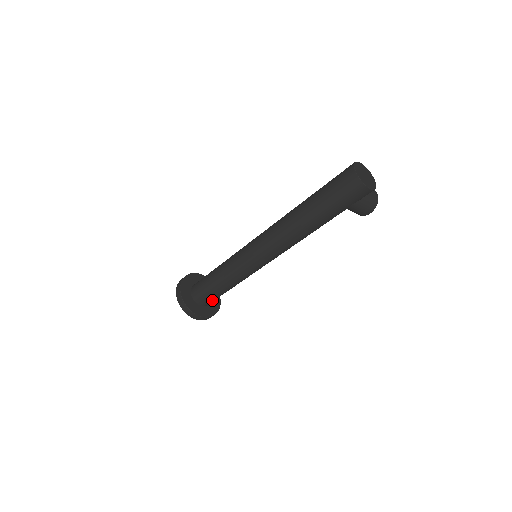
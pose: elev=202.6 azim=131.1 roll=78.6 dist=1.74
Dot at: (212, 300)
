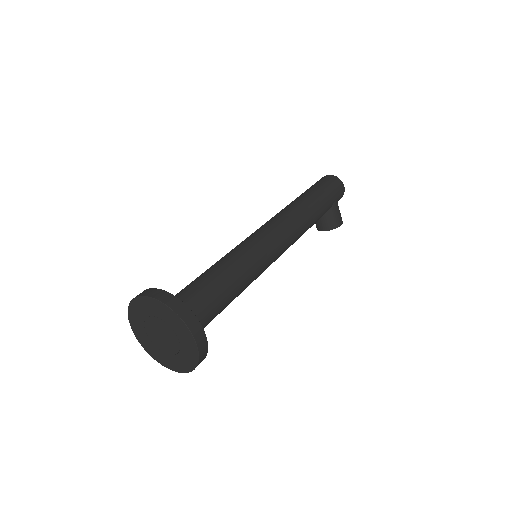
Dot at: (204, 319)
